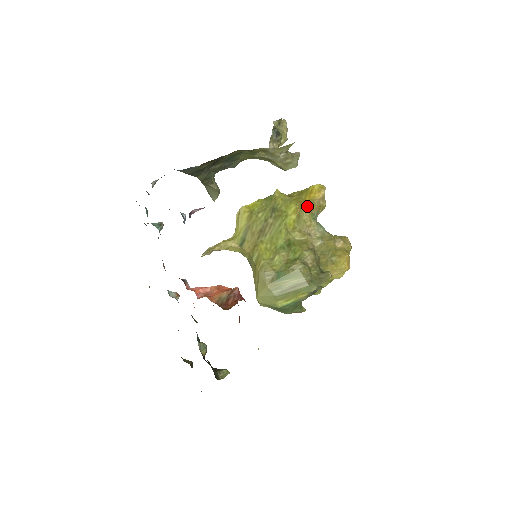
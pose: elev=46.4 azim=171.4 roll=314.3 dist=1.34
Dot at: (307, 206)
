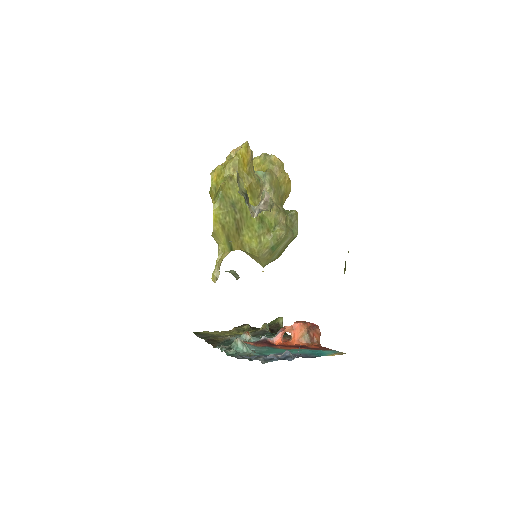
Dot at: (251, 178)
